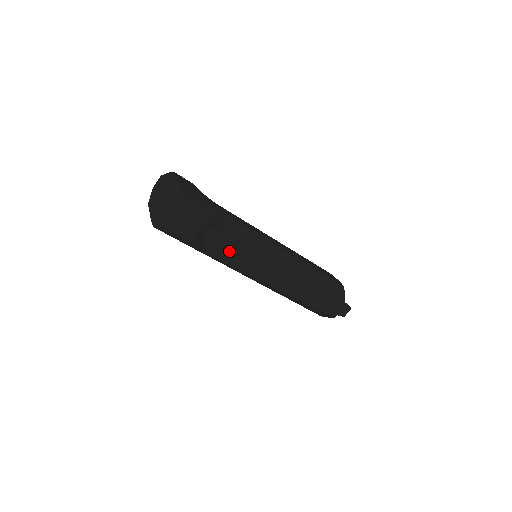
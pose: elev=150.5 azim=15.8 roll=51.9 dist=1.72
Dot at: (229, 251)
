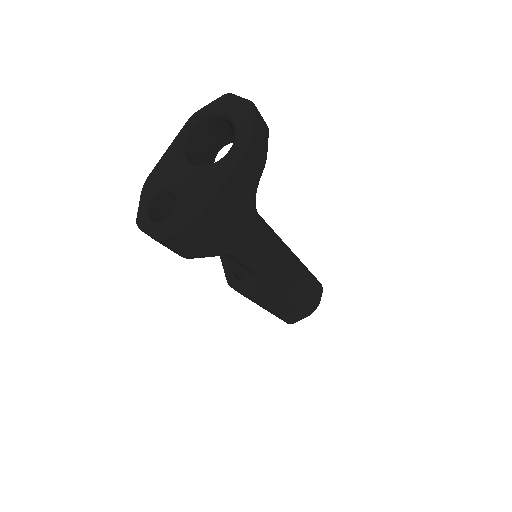
Dot at: occluded
